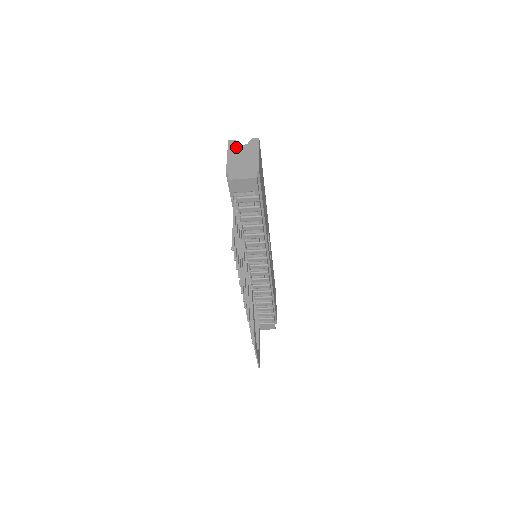
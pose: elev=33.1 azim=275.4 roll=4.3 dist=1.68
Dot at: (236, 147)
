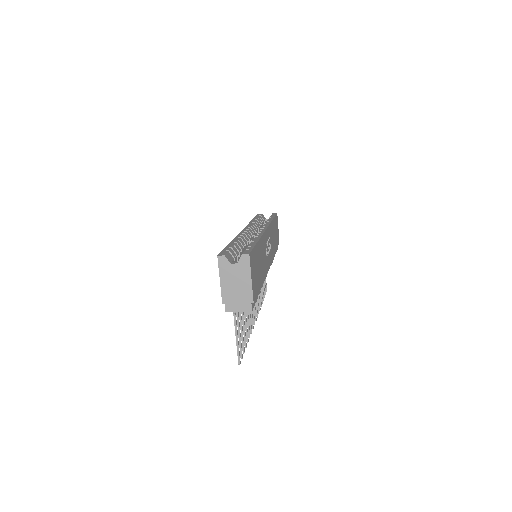
Dot at: (227, 267)
